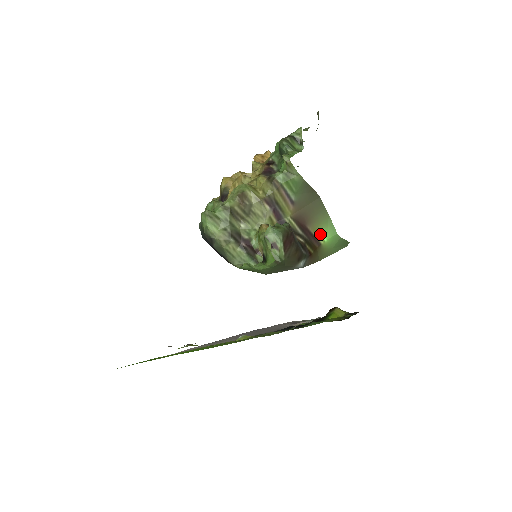
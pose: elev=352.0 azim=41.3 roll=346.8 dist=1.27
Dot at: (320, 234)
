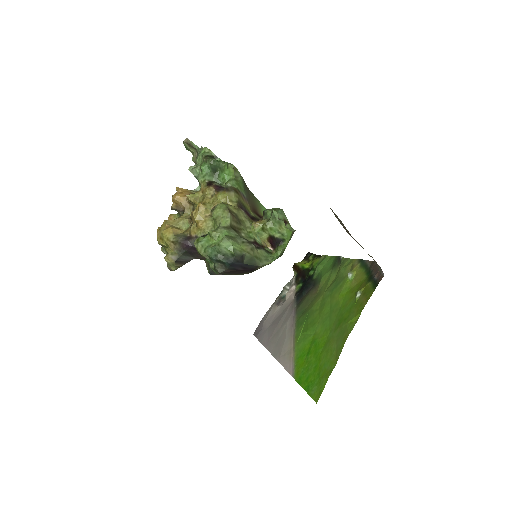
Dot at: occluded
